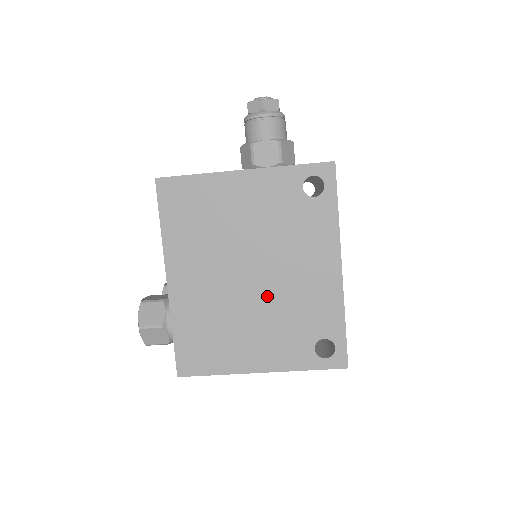
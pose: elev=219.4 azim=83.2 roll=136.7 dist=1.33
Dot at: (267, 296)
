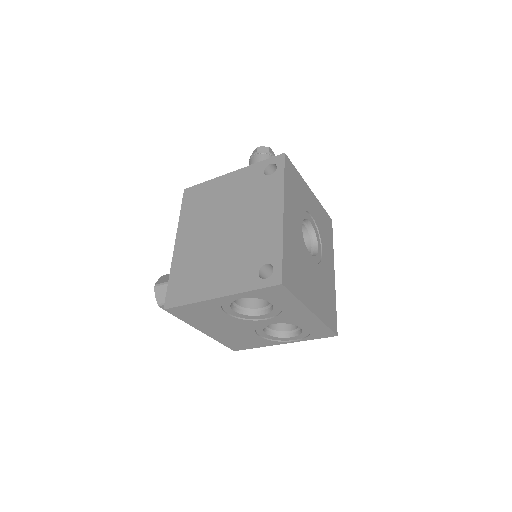
Dot at: (232, 241)
